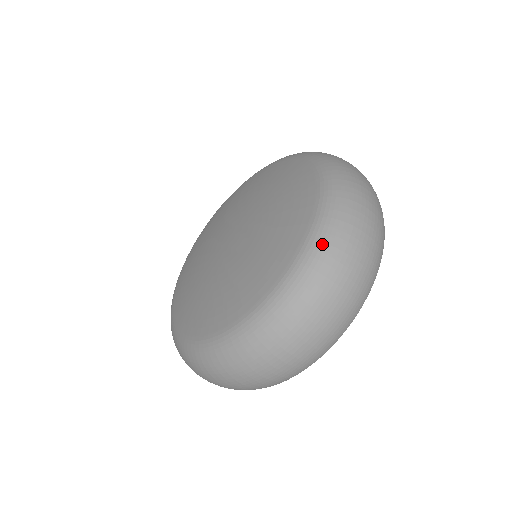
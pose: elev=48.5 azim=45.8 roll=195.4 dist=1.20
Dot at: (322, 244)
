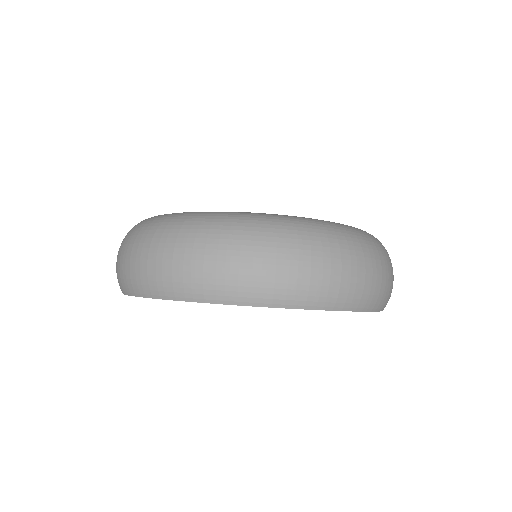
Dot at: (377, 239)
